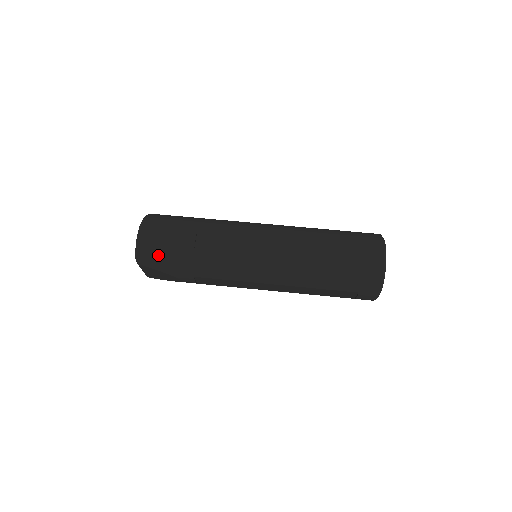
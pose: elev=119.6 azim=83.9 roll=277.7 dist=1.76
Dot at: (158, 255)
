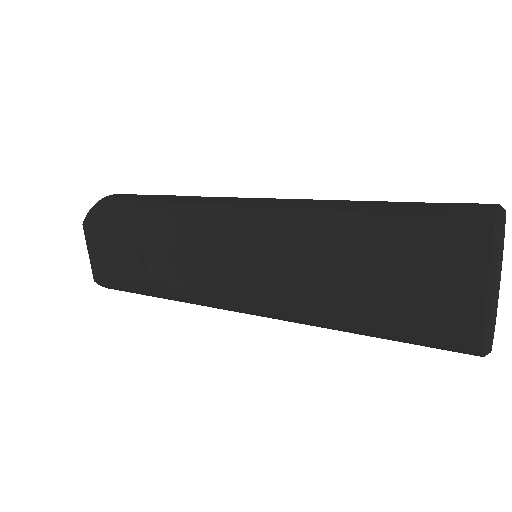
Dot at: (112, 211)
